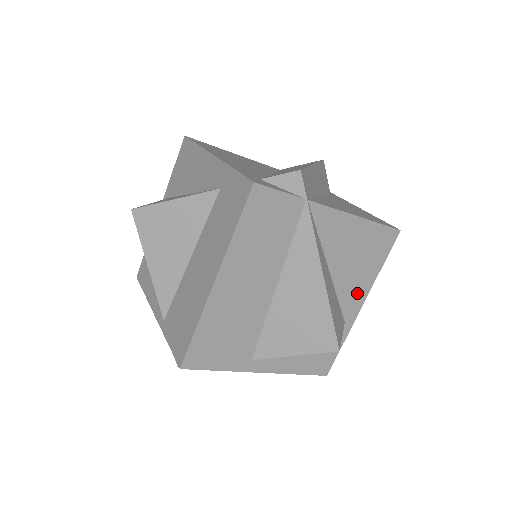
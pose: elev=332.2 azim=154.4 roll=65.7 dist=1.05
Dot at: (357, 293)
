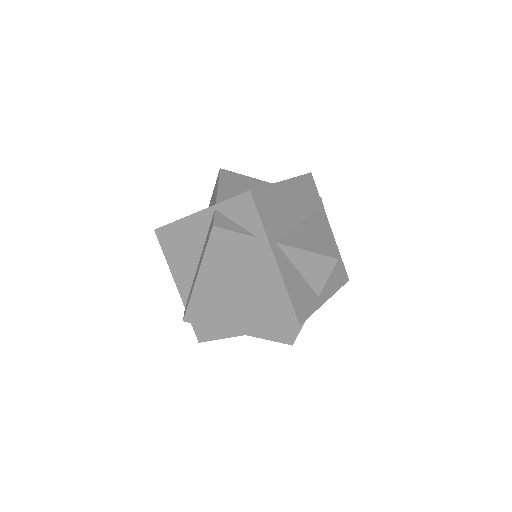
Dot at: (327, 286)
